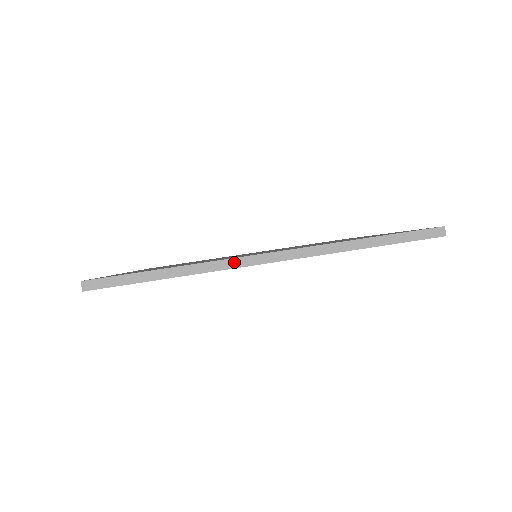
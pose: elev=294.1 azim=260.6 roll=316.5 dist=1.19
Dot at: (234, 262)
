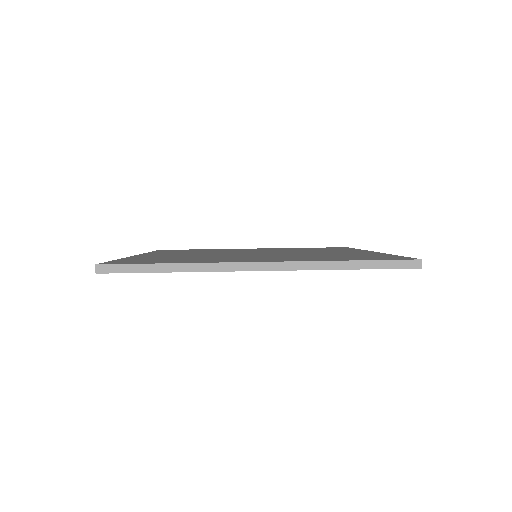
Dot at: (229, 266)
